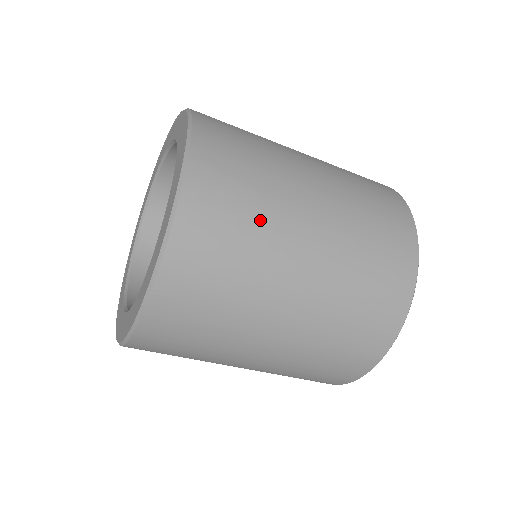
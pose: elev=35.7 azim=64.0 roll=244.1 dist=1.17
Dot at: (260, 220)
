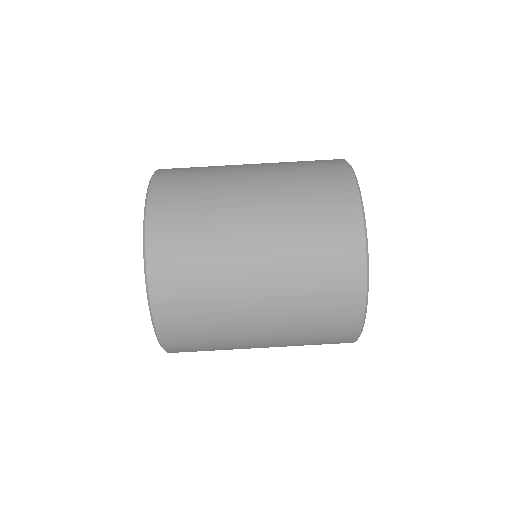
Dot at: occluded
